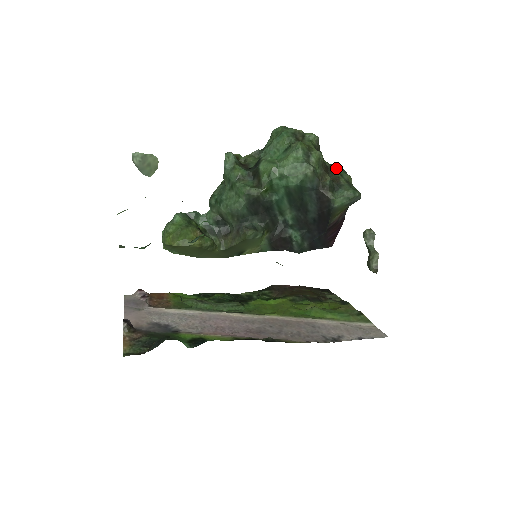
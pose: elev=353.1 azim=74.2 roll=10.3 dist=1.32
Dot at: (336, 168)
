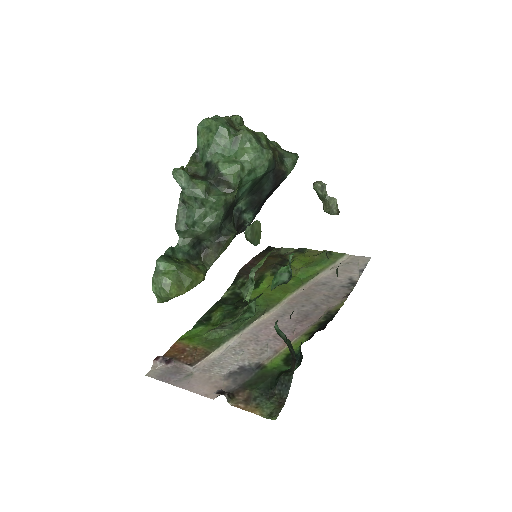
Dot at: occluded
